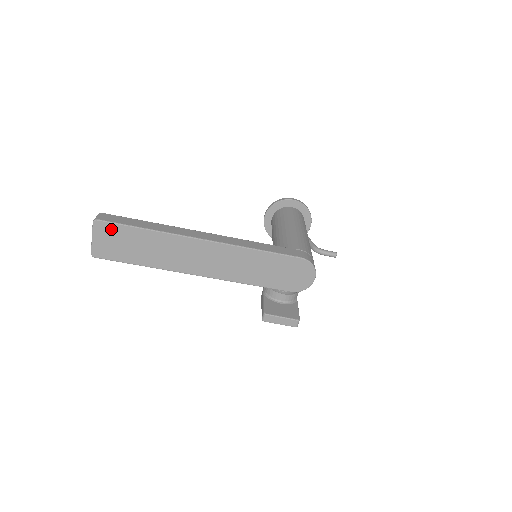
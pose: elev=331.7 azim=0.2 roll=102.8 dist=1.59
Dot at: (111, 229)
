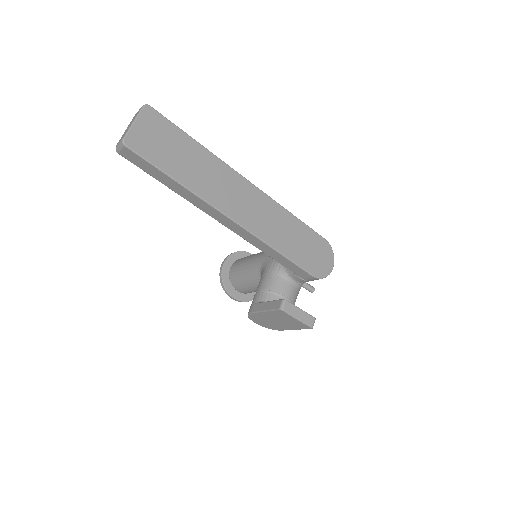
Dot at: (160, 123)
